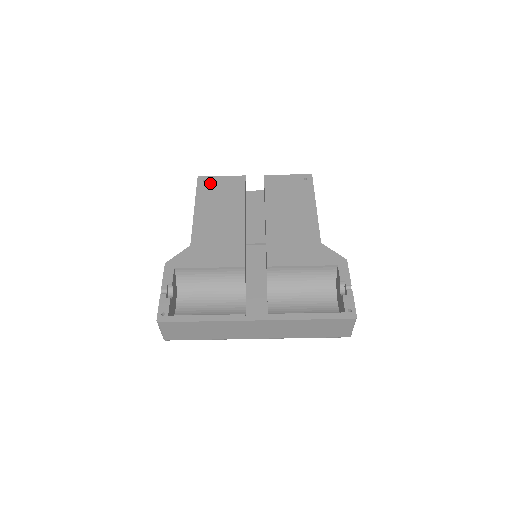
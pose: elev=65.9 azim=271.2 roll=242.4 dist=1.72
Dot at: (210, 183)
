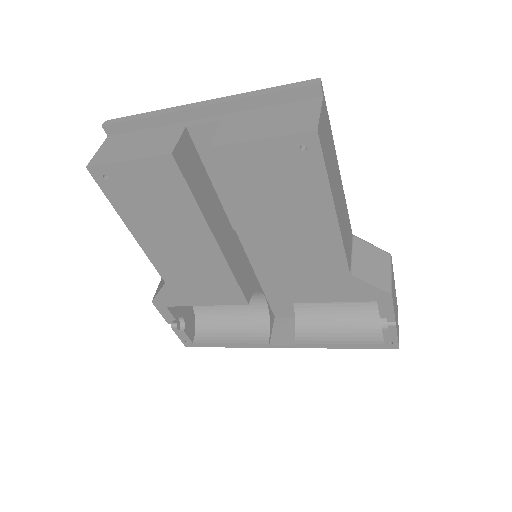
Dot at: (118, 181)
